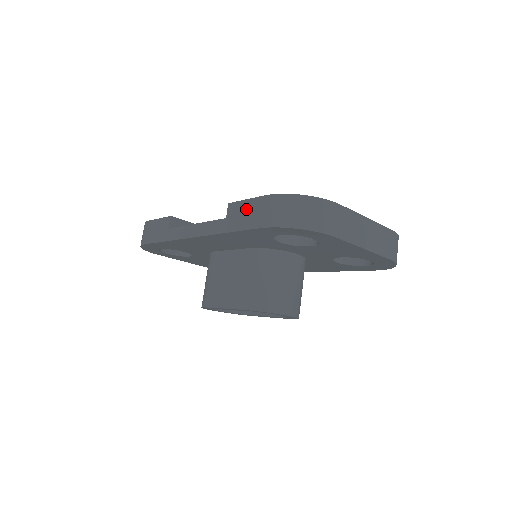
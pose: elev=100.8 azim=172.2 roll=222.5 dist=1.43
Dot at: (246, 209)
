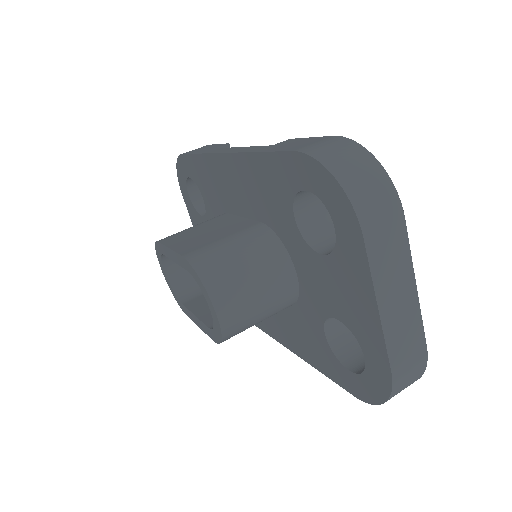
Dot at: (301, 141)
